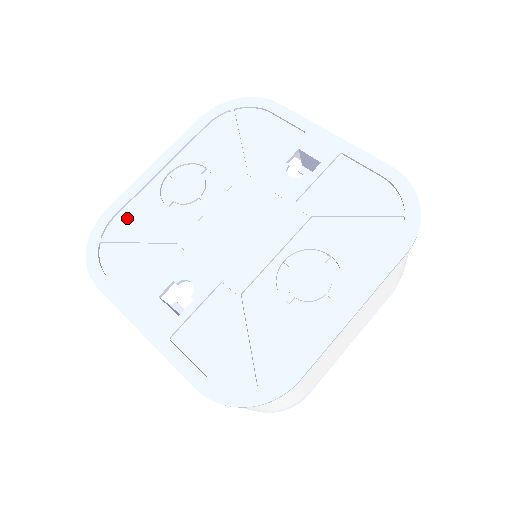
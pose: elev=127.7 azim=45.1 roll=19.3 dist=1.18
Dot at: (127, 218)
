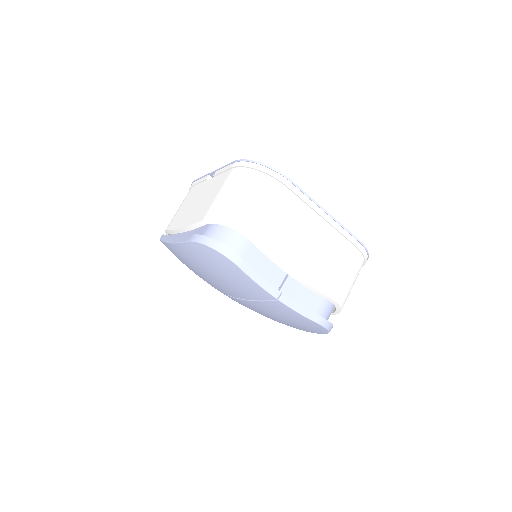
Dot at: occluded
